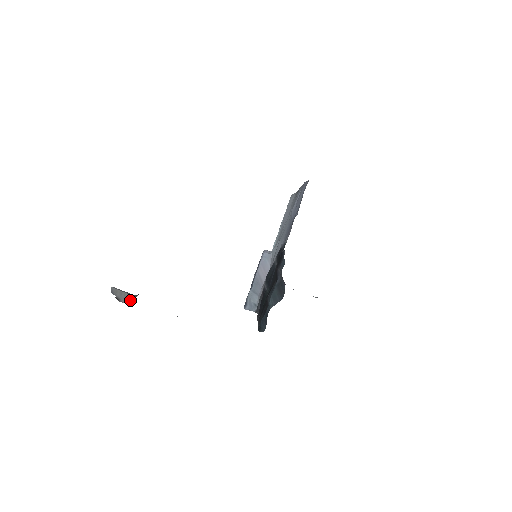
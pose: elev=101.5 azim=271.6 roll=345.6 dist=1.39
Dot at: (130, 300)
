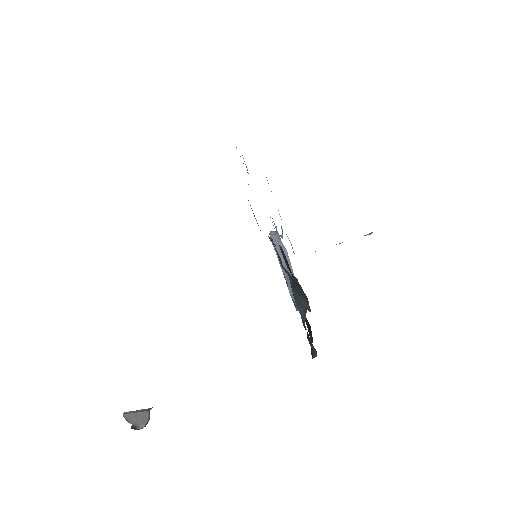
Dot at: (147, 420)
